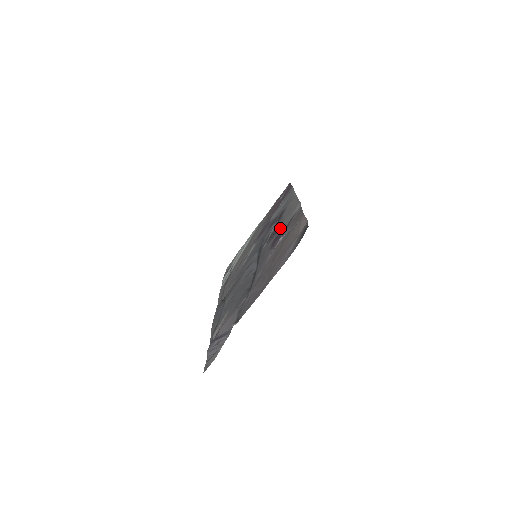
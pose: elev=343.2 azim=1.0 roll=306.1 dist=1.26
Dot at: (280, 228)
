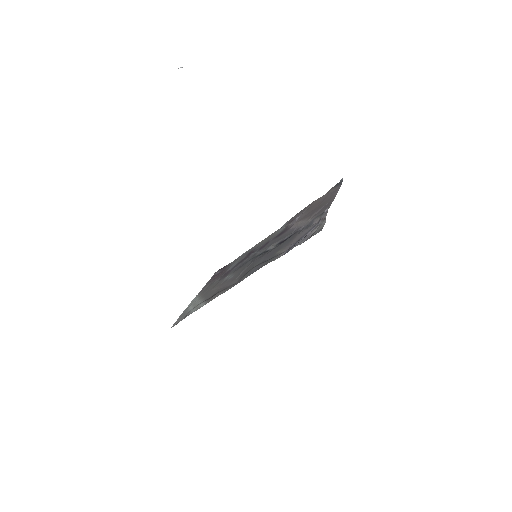
Dot at: (272, 238)
